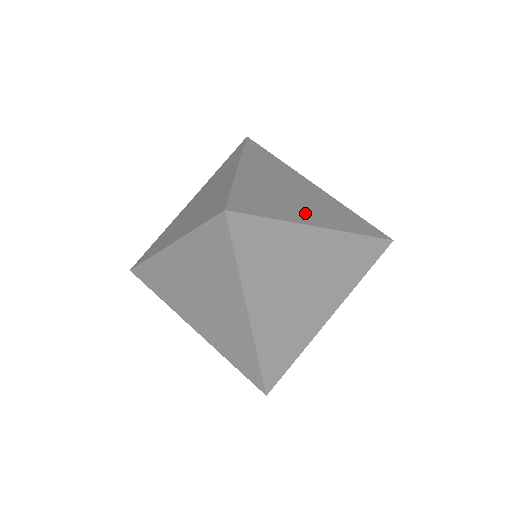
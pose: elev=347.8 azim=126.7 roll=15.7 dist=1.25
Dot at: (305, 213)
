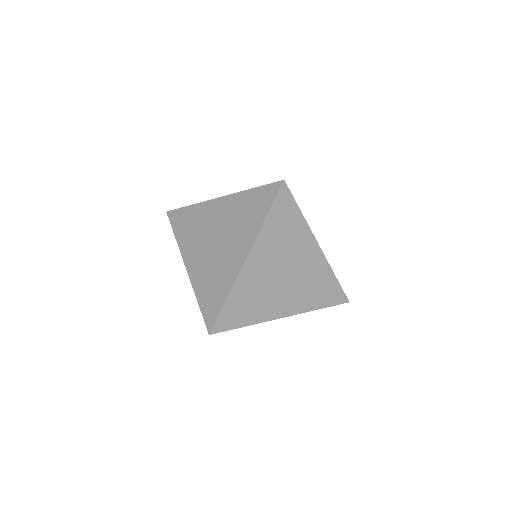
Dot at: occluded
